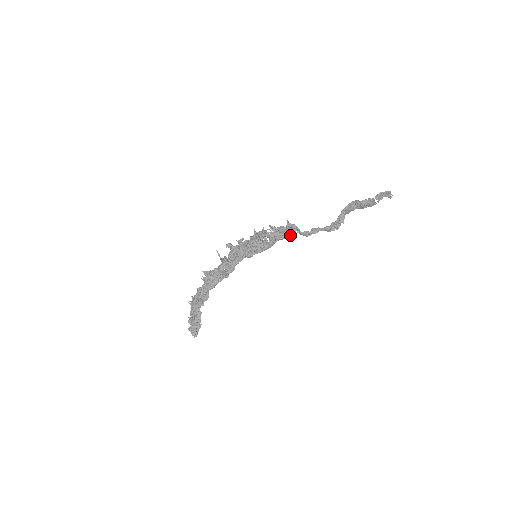
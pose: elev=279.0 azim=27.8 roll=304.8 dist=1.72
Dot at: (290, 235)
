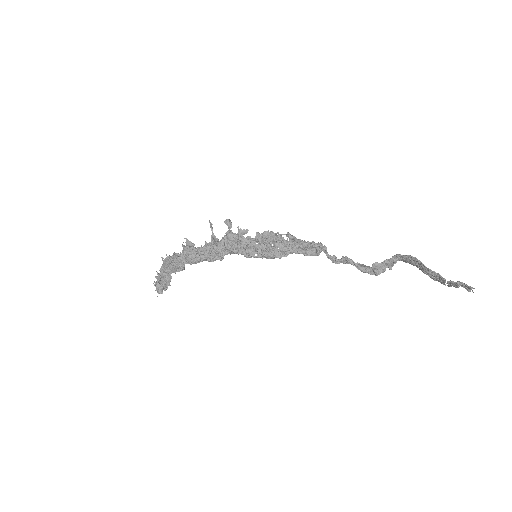
Dot at: (310, 255)
